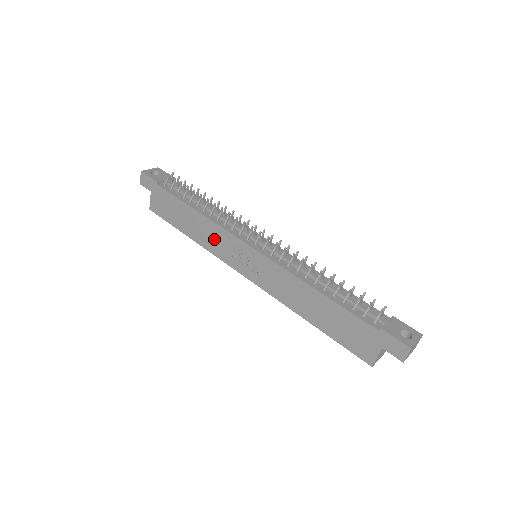
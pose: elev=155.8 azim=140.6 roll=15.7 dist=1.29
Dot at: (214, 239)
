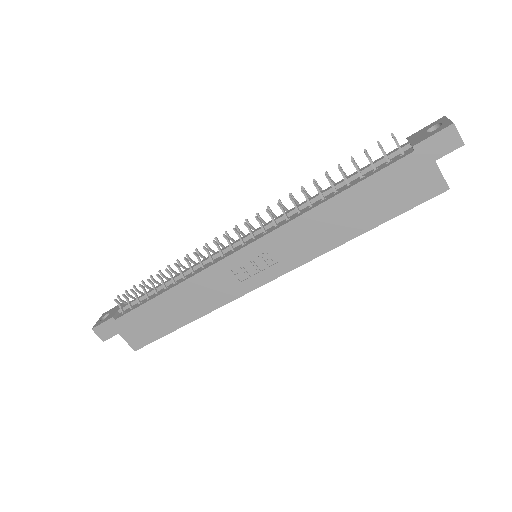
Dot at: (209, 290)
